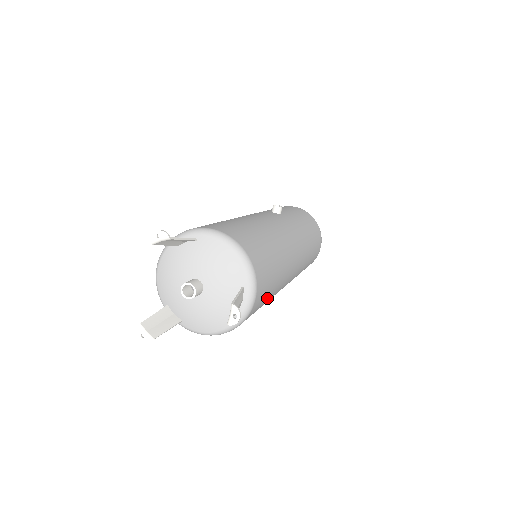
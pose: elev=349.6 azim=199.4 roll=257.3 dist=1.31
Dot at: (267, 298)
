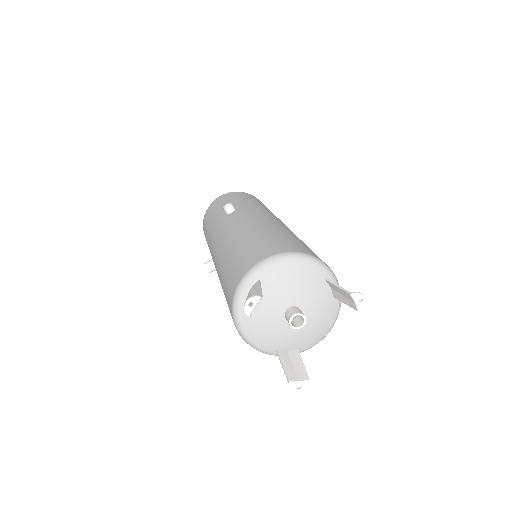
Dot at: occluded
